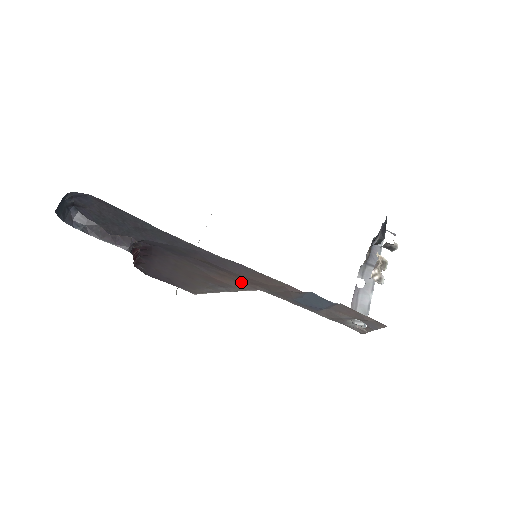
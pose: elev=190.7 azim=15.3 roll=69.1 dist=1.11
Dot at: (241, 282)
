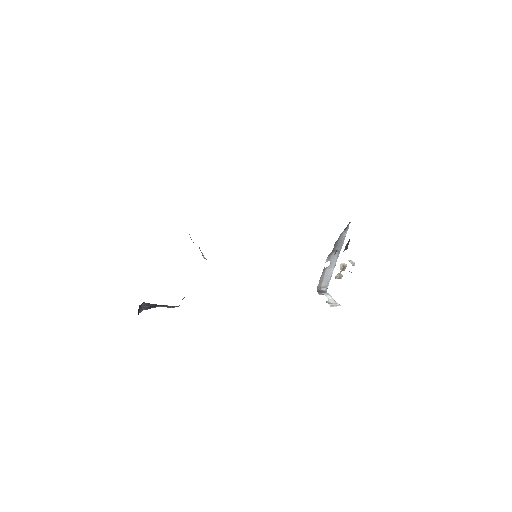
Dot at: occluded
